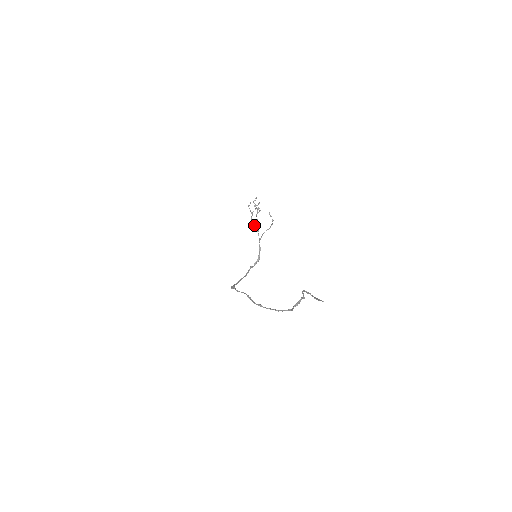
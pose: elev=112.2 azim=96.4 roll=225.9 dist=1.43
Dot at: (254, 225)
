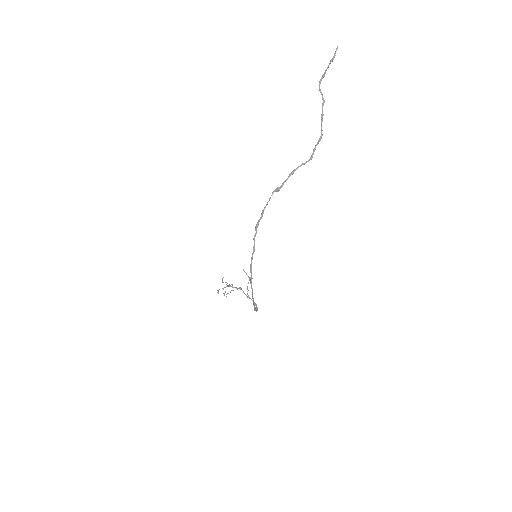
Dot at: (234, 287)
